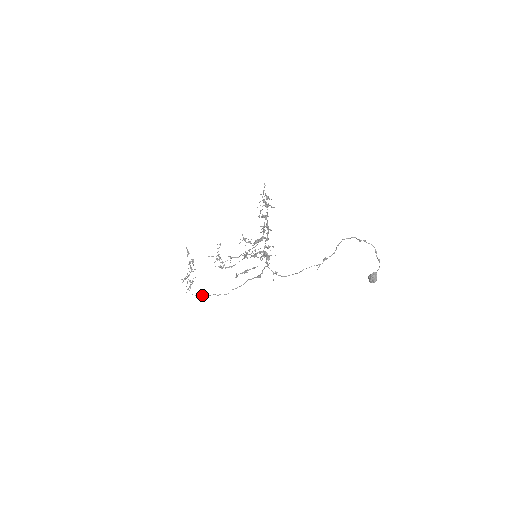
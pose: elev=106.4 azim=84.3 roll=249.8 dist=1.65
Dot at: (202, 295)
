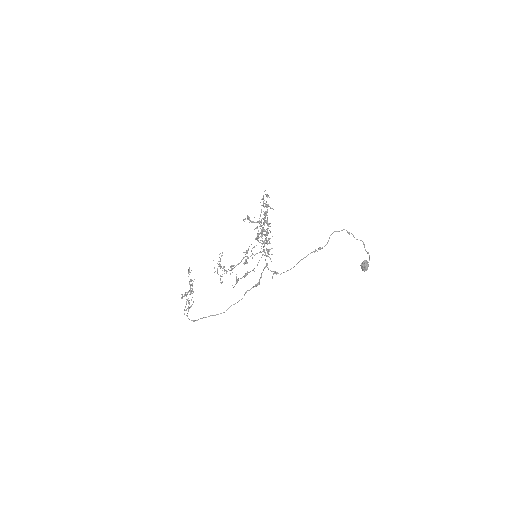
Dot at: occluded
